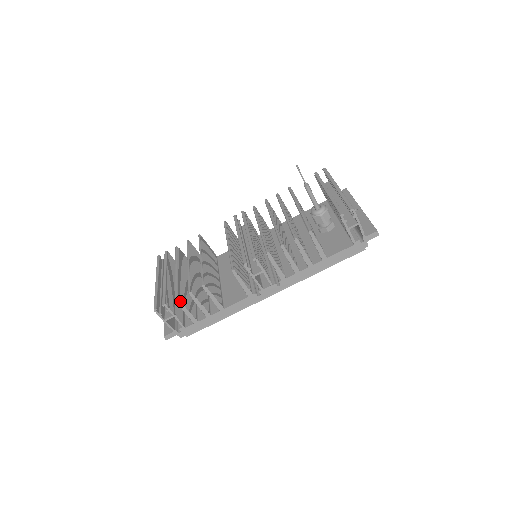
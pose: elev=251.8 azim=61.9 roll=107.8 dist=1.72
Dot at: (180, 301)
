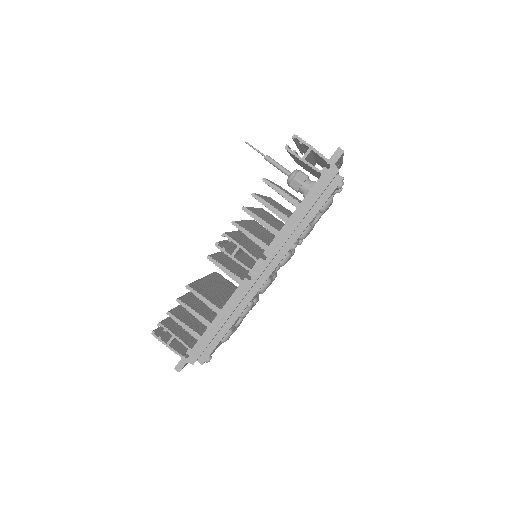
Dot at: (173, 314)
